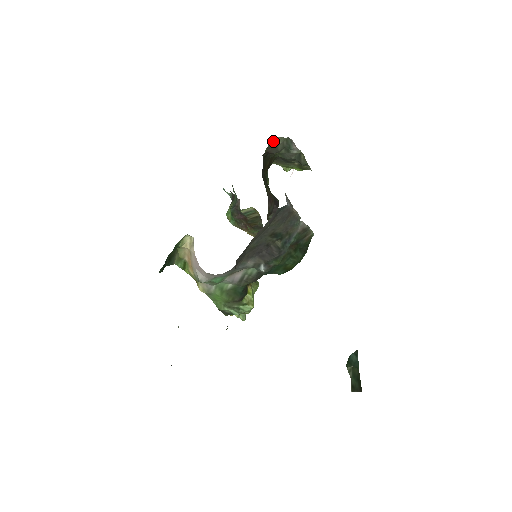
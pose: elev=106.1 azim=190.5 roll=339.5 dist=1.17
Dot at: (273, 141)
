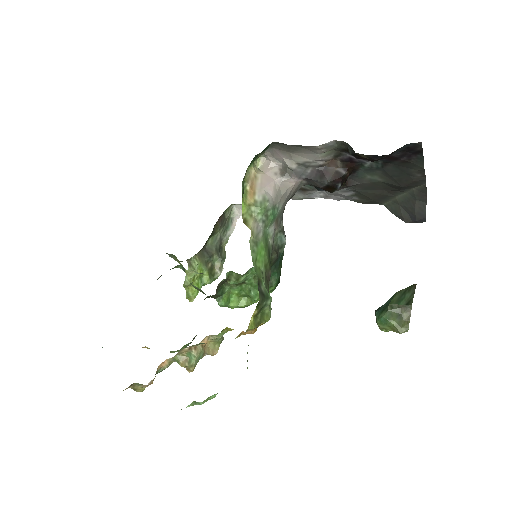
Dot at: (229, 208)
